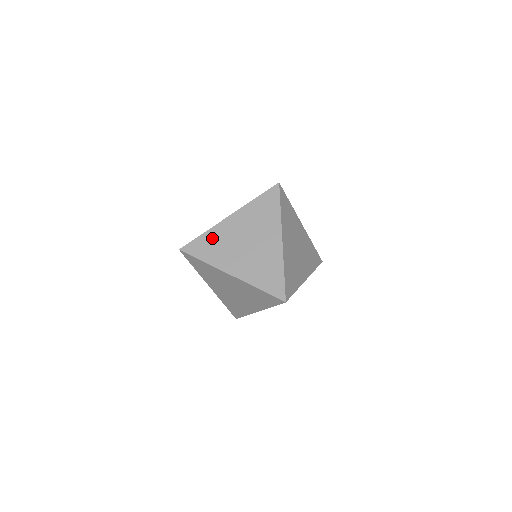
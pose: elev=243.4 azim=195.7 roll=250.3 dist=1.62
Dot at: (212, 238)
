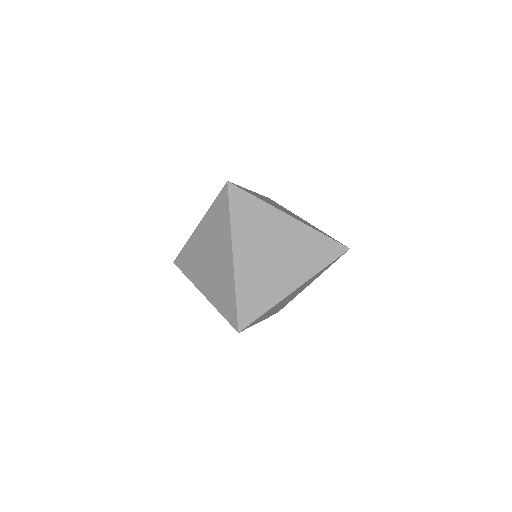
Dot at: occluded
